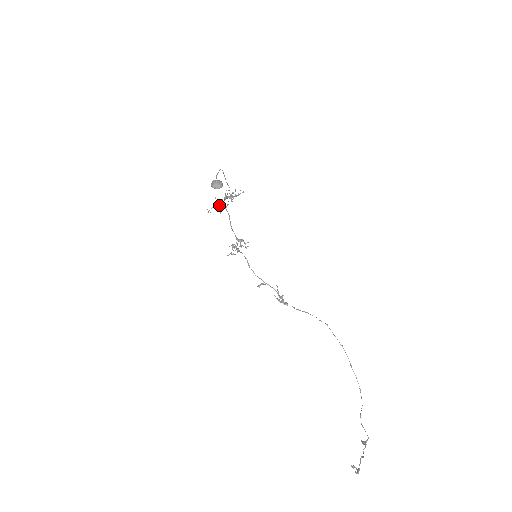
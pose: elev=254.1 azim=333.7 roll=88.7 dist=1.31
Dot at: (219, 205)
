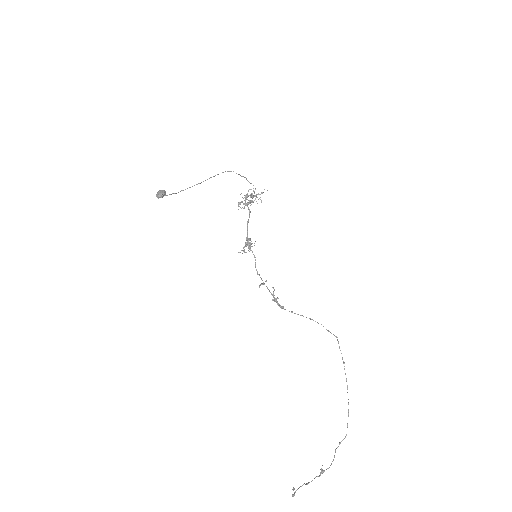
Dot at: (240, 204)
